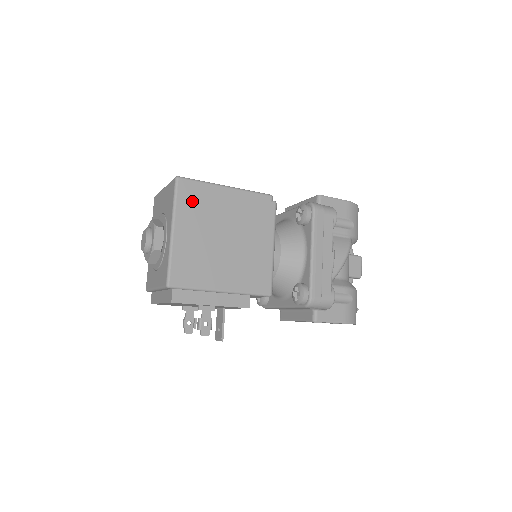
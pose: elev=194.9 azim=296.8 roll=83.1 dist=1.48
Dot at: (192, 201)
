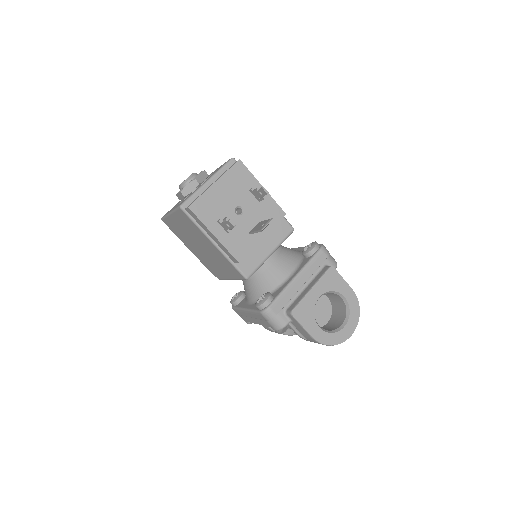
Dot at: occluded
